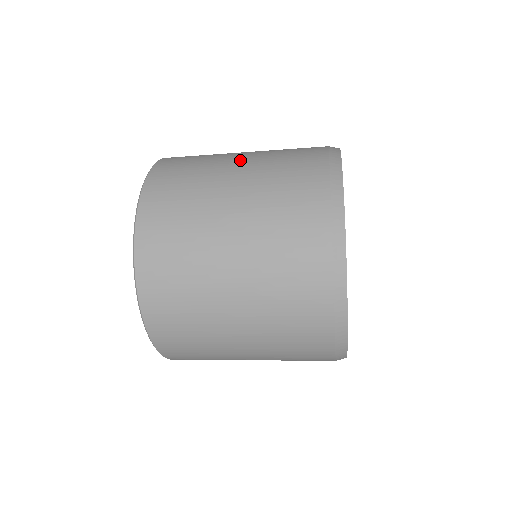
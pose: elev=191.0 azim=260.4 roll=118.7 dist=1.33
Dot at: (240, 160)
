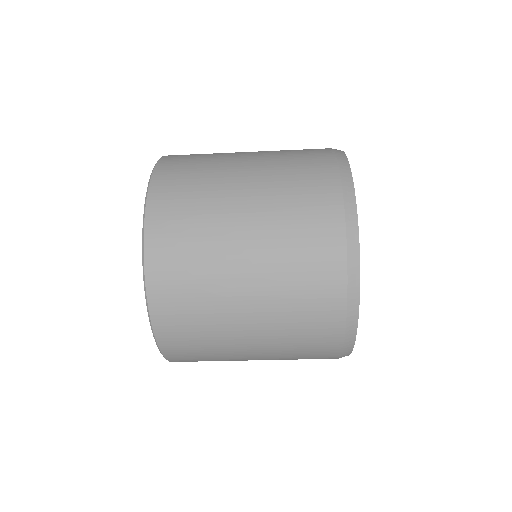
Dot at: (246, 195)
